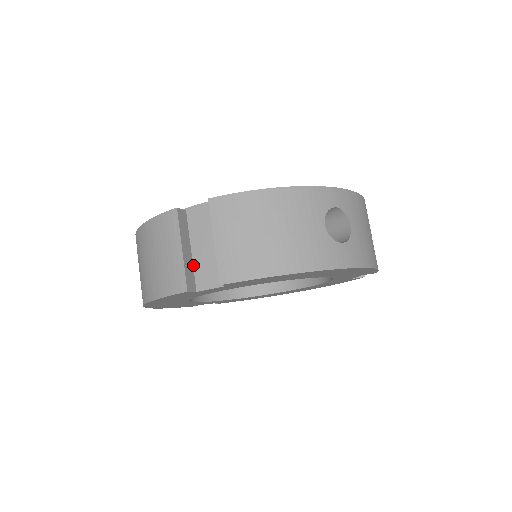
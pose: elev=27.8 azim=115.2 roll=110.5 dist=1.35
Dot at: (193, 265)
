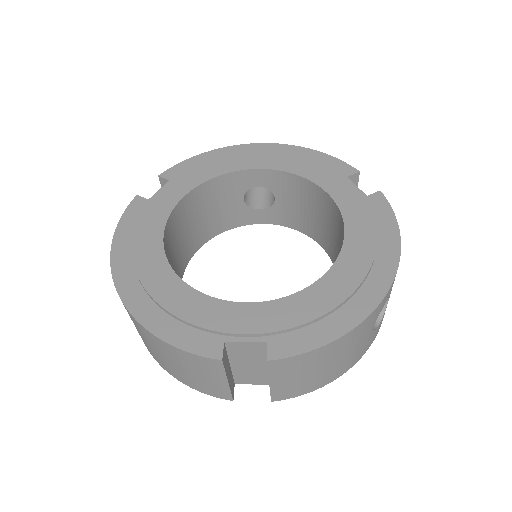
Dot at: (232, 372)
